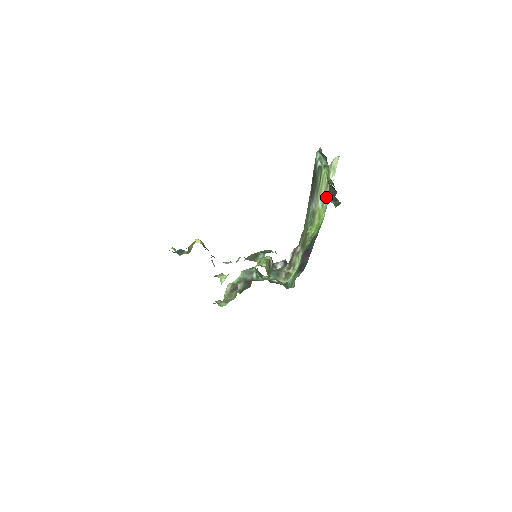
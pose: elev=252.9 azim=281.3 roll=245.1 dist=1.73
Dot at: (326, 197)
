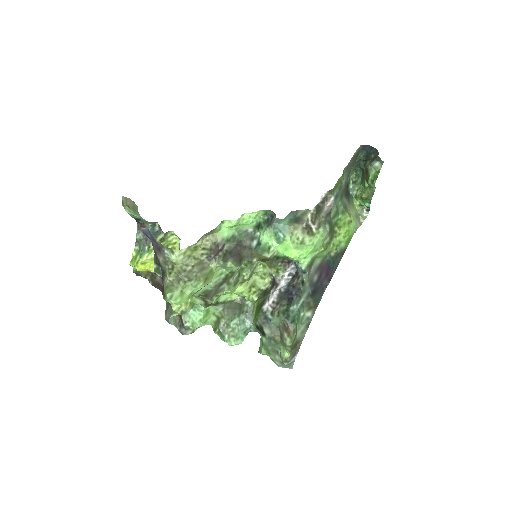
Dot at: (356, 221)
